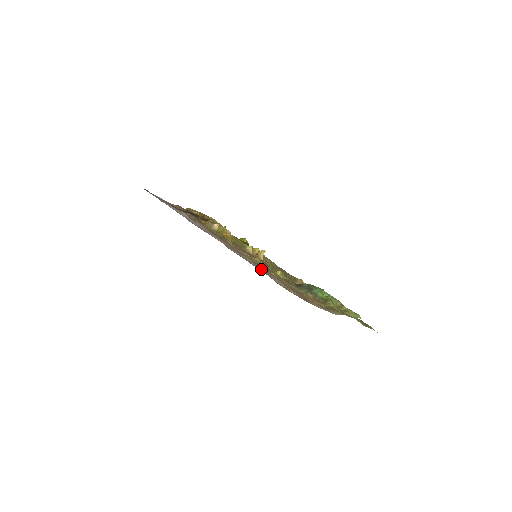
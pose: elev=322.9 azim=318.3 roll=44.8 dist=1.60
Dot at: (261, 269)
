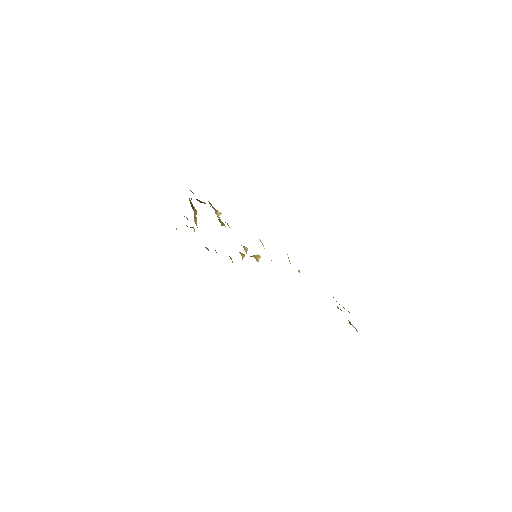
Dot at: occluded
